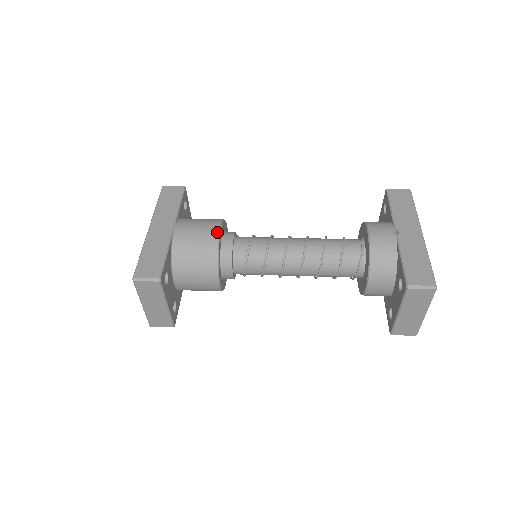
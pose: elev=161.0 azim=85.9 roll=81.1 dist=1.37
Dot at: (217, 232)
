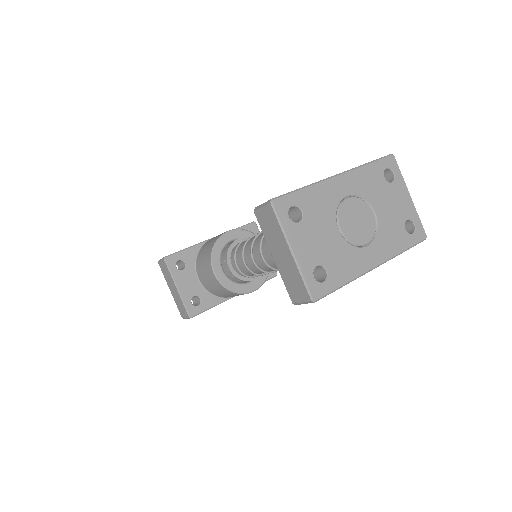
Dot at: (225, 232)
